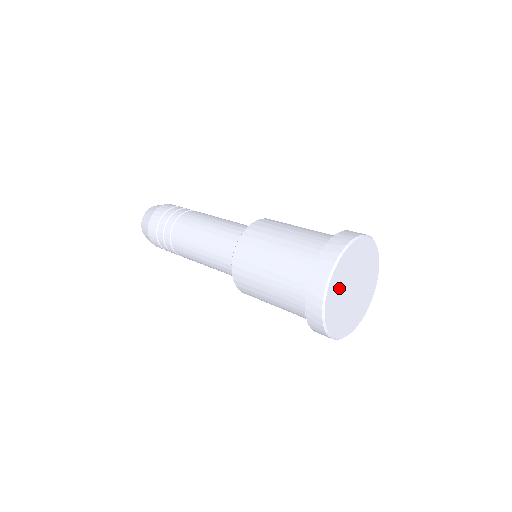
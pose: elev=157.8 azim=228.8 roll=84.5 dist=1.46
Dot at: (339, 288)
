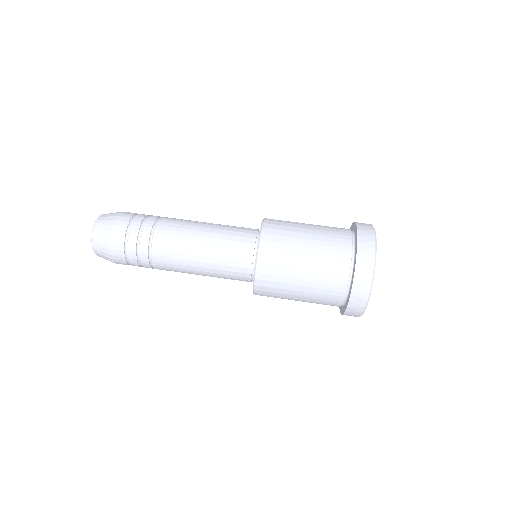
Dot at: occluded
